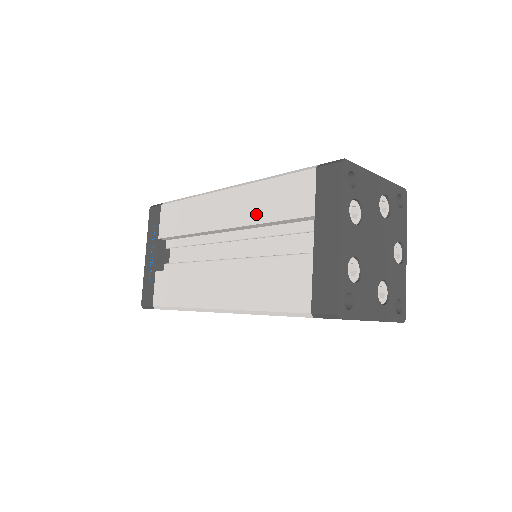
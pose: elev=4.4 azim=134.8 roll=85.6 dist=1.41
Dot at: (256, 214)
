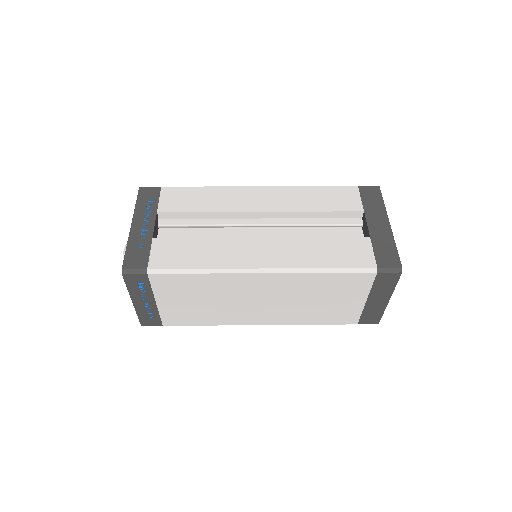
Dot at: (303, 205)
